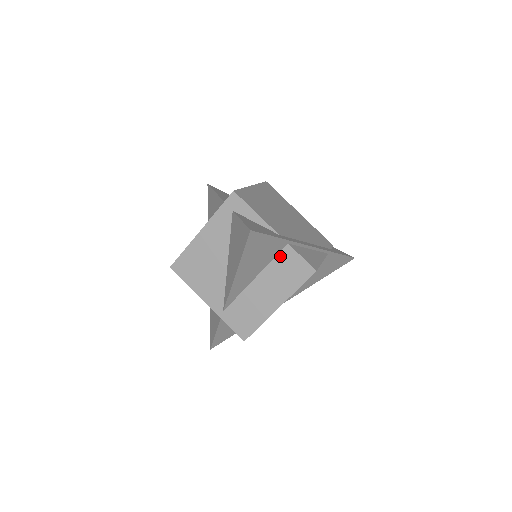
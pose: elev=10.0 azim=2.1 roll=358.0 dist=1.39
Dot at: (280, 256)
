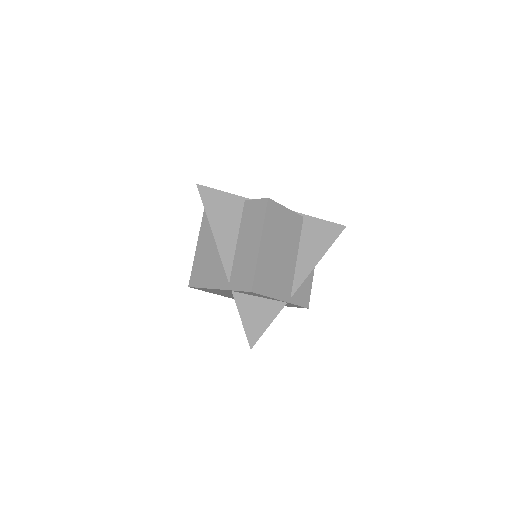
Dot at: (244, 212)
